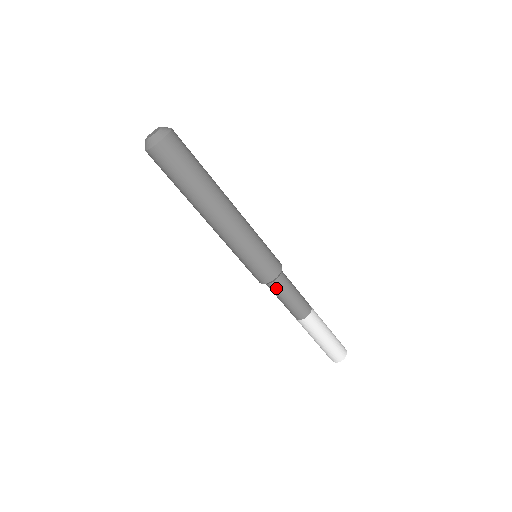
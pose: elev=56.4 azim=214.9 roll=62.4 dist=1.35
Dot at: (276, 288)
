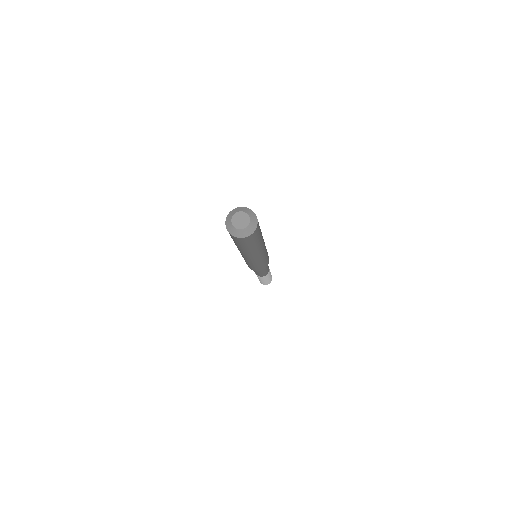
Dot at: occluded
